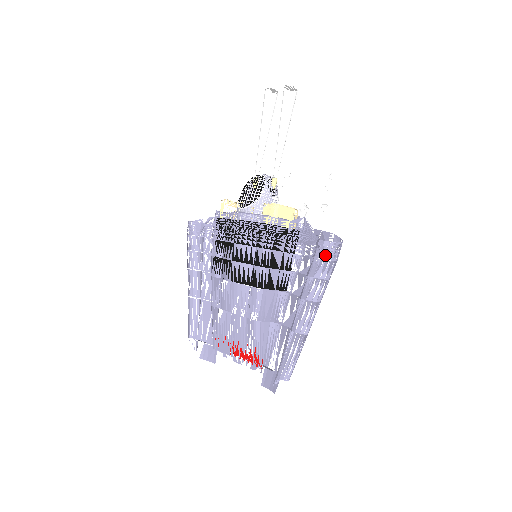
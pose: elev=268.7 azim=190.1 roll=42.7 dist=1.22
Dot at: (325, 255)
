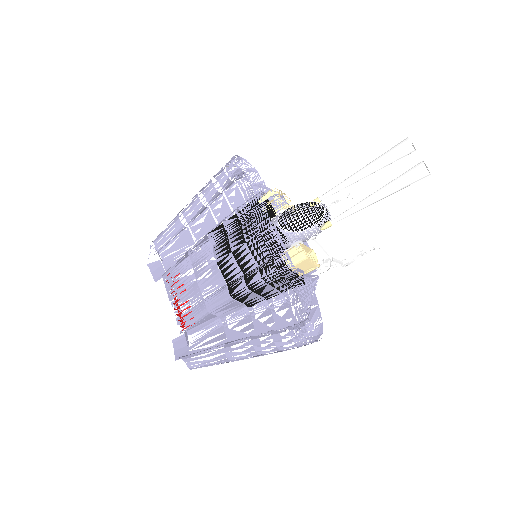
Dot at: (297, 340)
